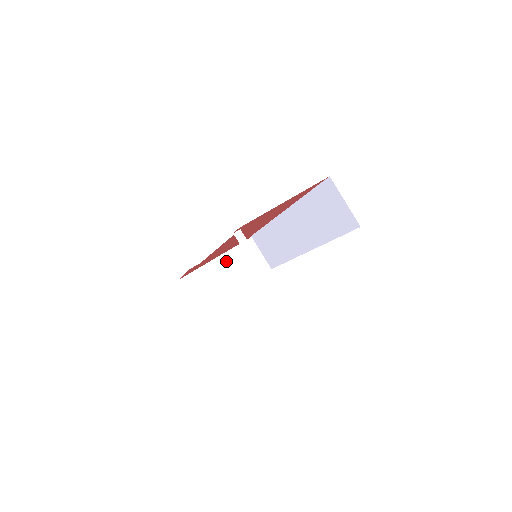
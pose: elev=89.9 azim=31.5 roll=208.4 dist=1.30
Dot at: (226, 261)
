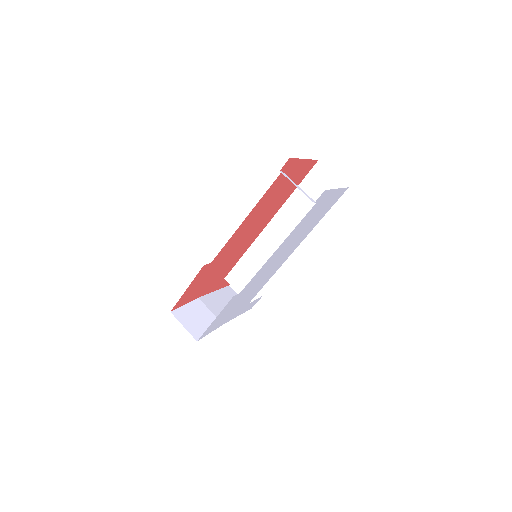
Dot at: (205, 302)
